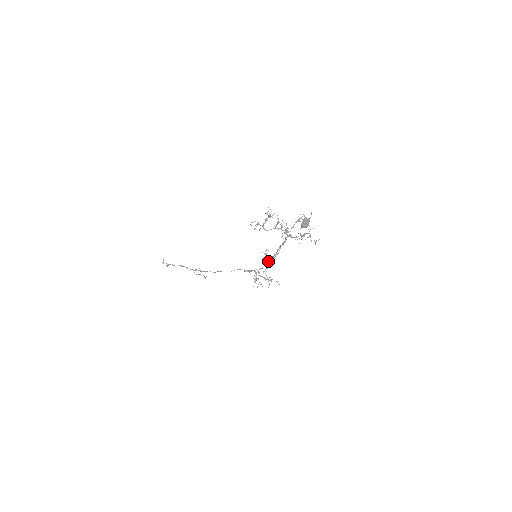
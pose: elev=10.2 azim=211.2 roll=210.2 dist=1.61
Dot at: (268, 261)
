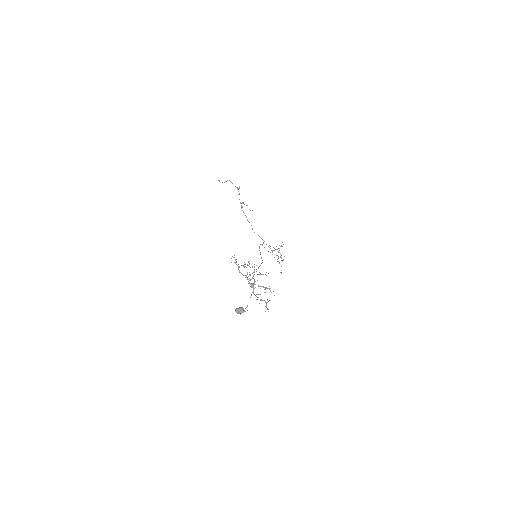
Dot at: occluded
